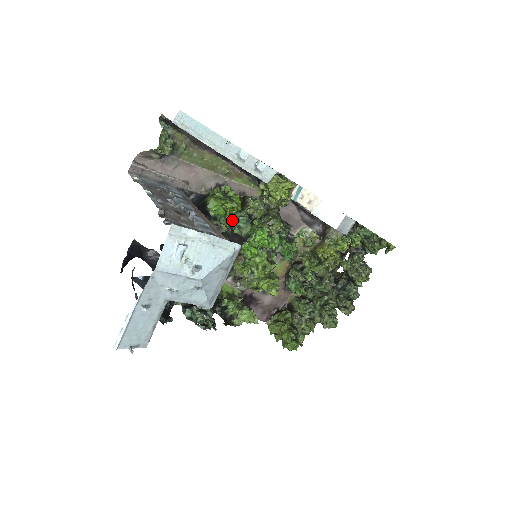
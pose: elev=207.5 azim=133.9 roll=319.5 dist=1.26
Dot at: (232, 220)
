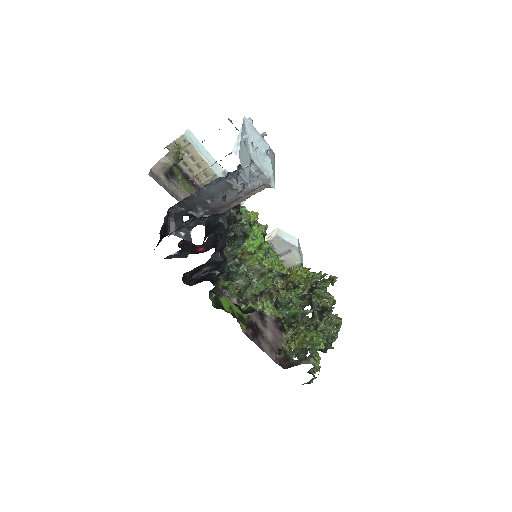
Dot at: occluded
